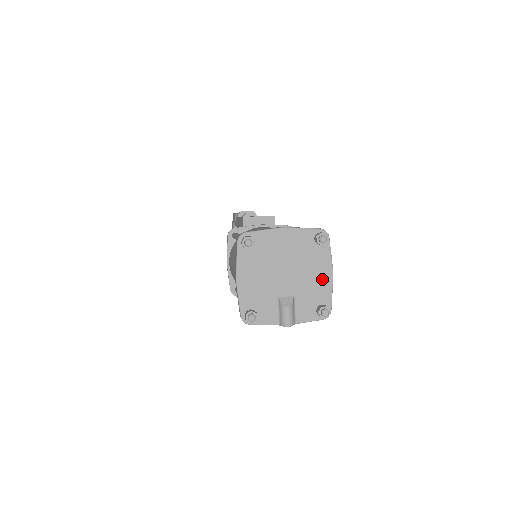
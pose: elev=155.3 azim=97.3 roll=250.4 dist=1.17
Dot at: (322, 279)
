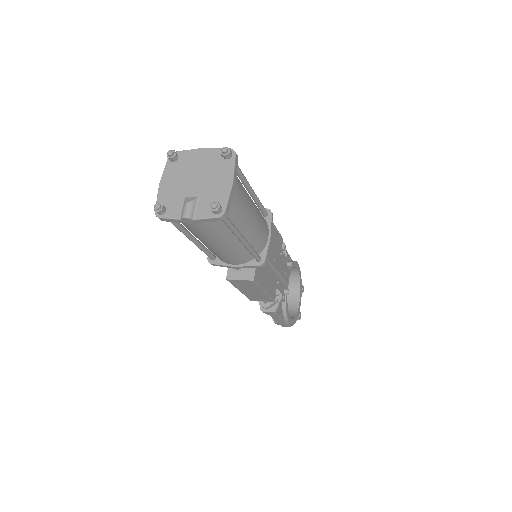
Dot at: (223, 185)
